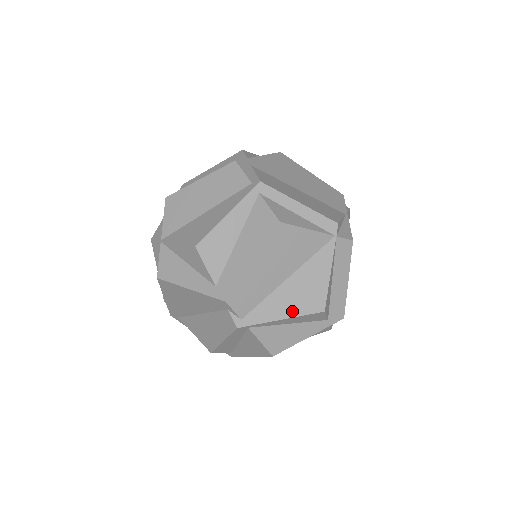
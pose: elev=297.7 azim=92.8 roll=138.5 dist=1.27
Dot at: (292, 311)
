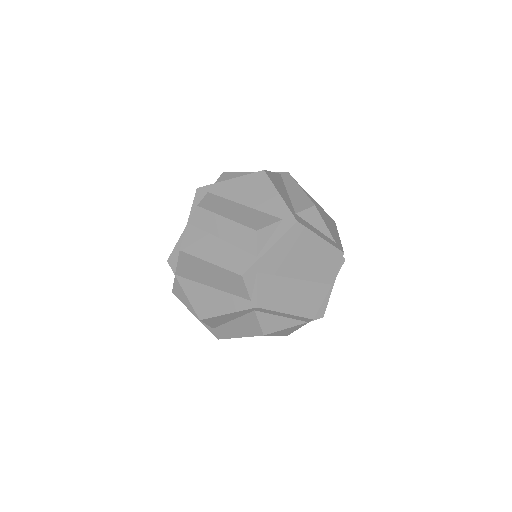
Dot at: (264, 335)
